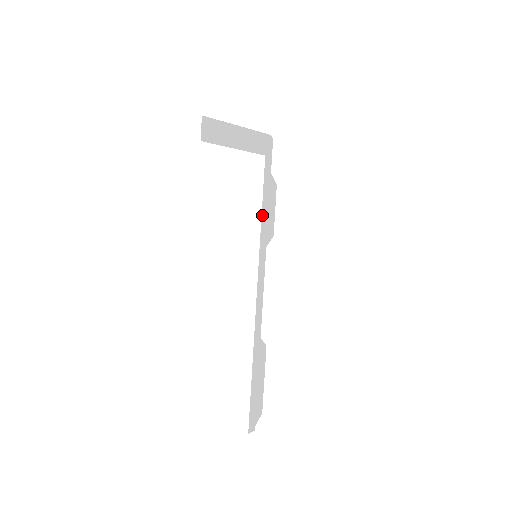
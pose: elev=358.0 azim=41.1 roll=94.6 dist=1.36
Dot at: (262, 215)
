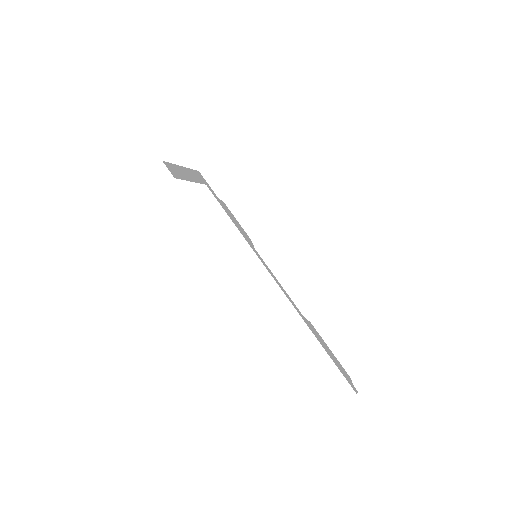
Dot at: (236, 226)
